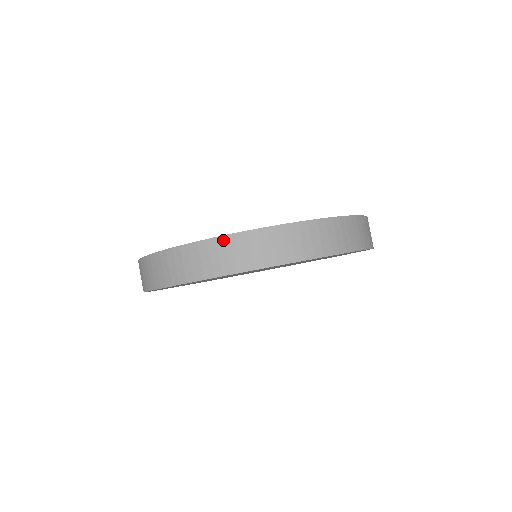
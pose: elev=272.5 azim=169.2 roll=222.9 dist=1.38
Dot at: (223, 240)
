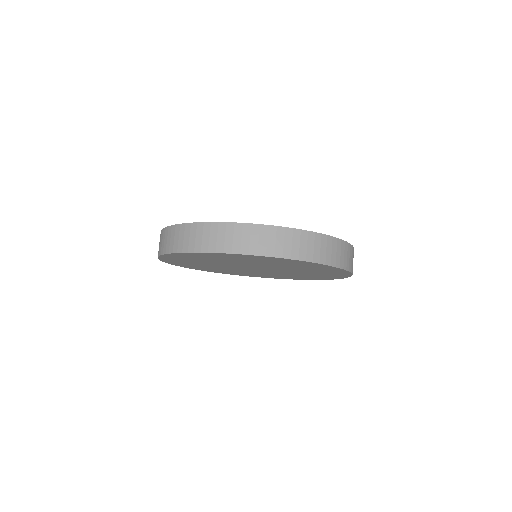
Dot at: (273, 229)
